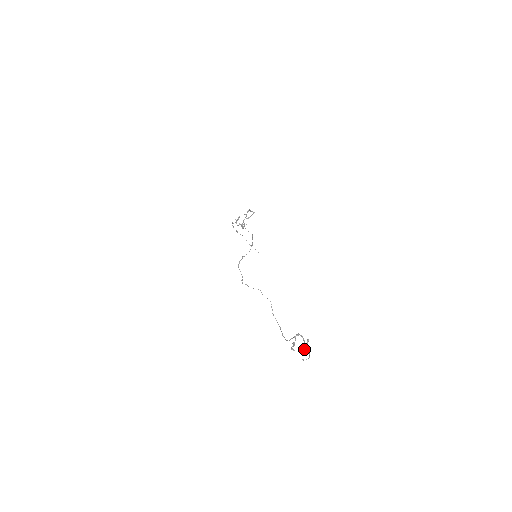
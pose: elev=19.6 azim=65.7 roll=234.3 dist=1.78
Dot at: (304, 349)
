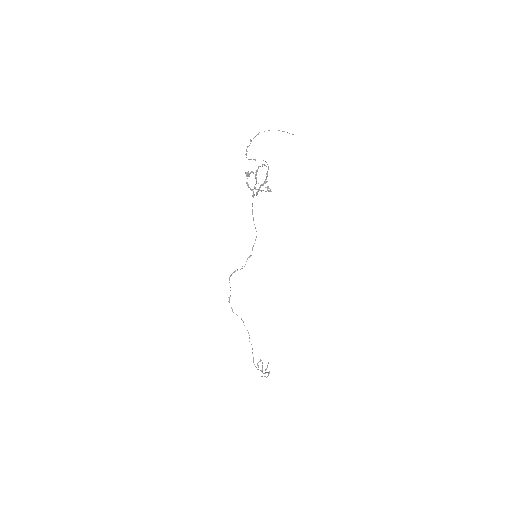
Dot at: occluded
